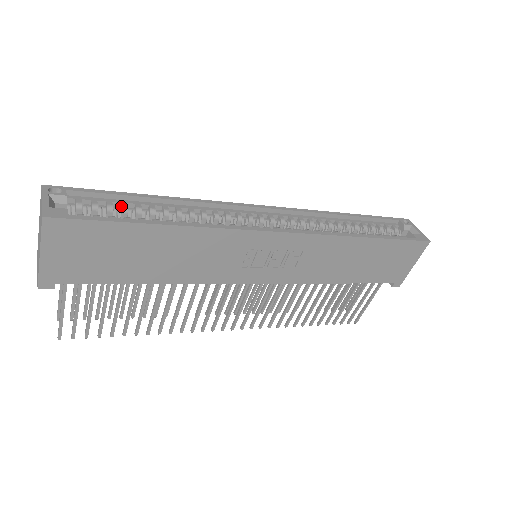
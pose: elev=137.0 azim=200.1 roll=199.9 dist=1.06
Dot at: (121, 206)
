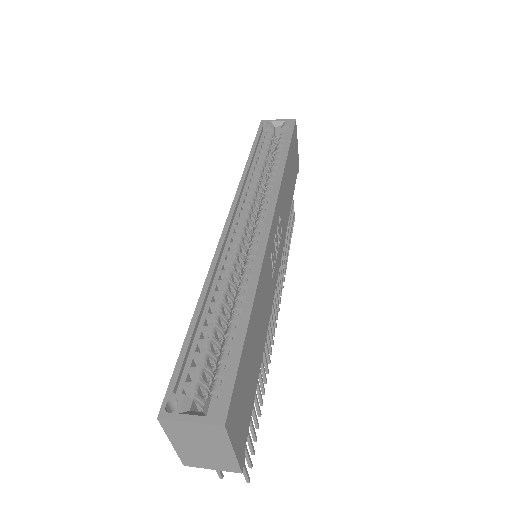
Dot at: (203, 346)
